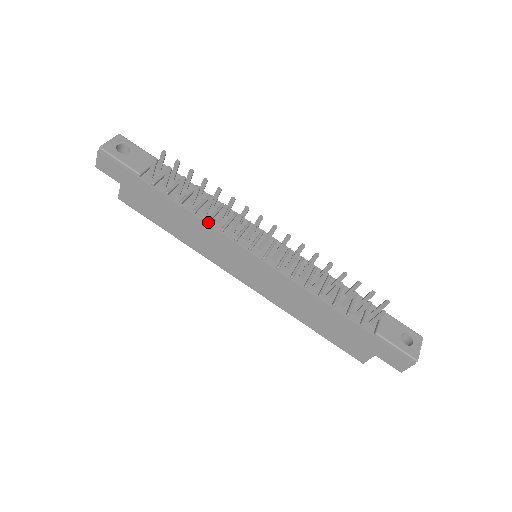
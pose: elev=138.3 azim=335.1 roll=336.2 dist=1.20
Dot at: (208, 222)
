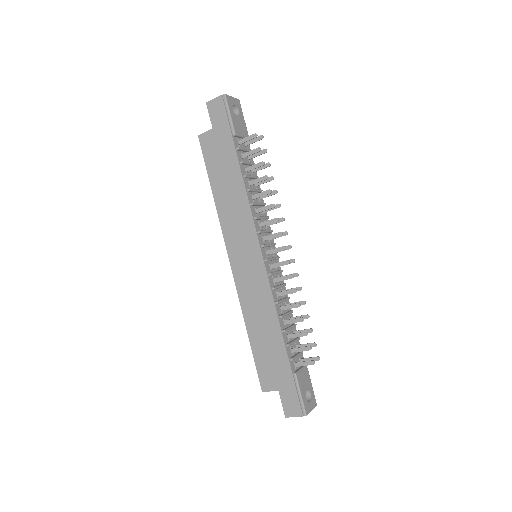
Dot at: (251, 204)
